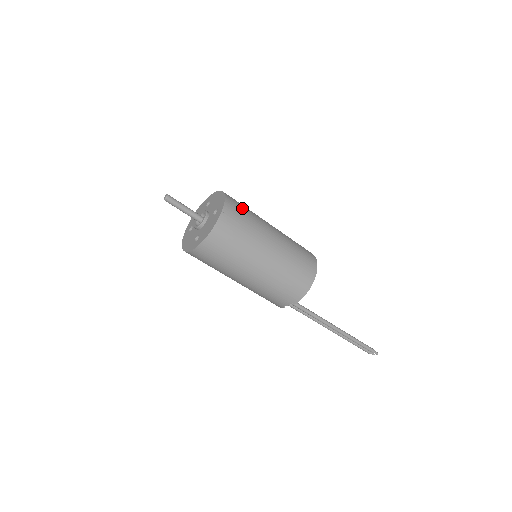
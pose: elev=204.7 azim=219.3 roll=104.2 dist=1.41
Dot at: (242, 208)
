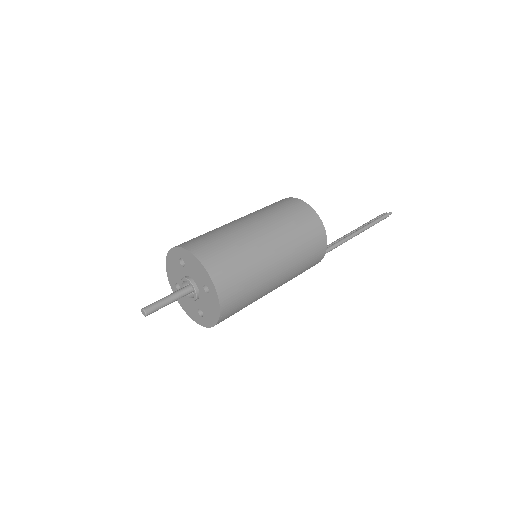
Dot at: (229, 260)
